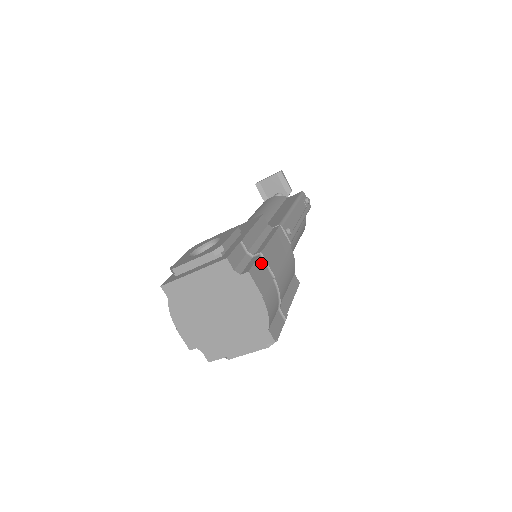
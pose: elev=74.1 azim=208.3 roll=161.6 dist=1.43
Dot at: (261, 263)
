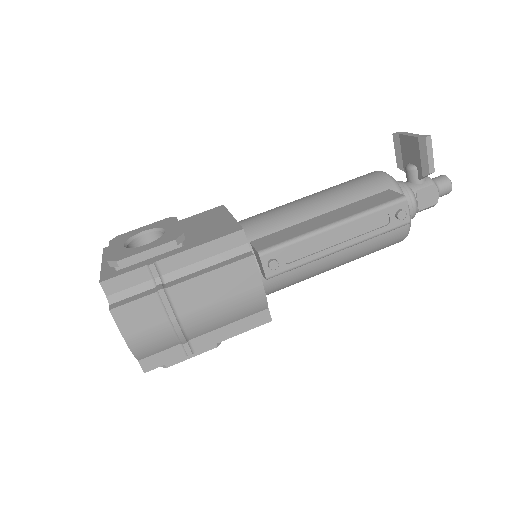
Dot at: (151, 302)
